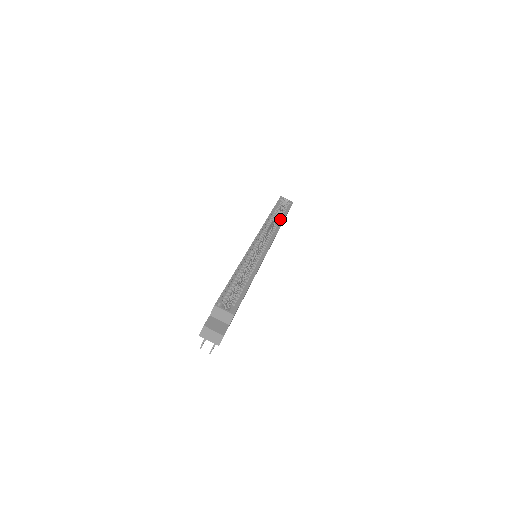
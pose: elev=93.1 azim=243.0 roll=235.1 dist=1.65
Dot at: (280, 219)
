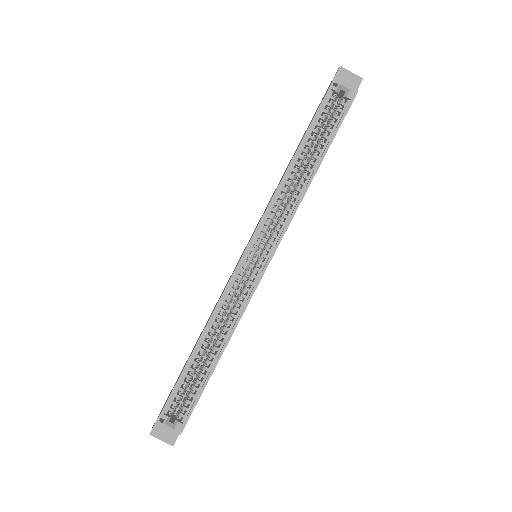
Dot at: (312, 165)
